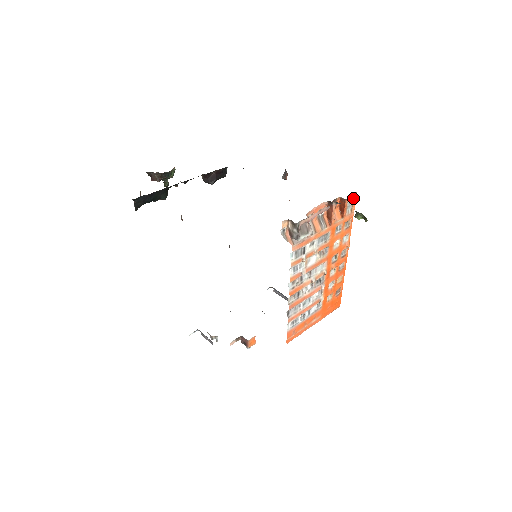
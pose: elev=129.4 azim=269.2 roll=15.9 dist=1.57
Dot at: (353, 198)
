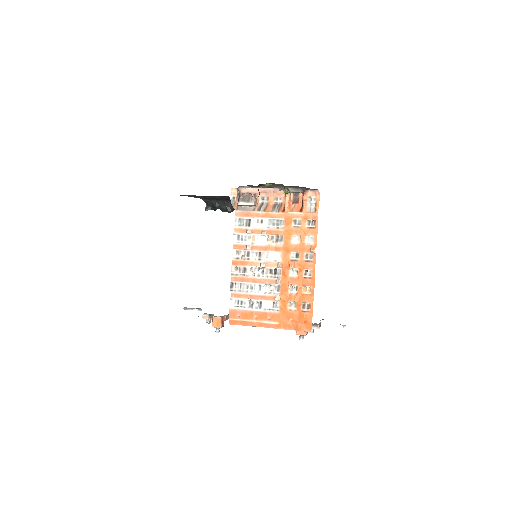
Dot at: (316, 197)
